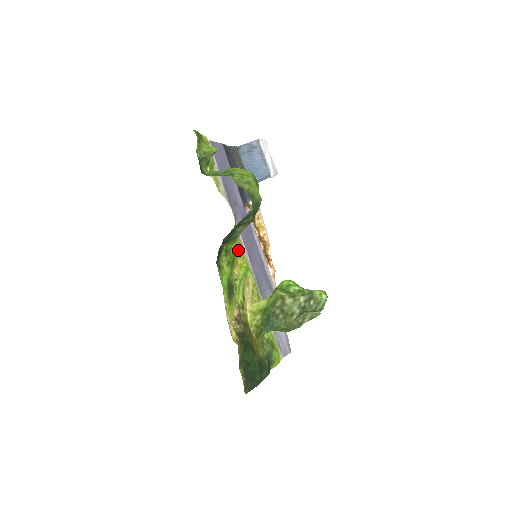
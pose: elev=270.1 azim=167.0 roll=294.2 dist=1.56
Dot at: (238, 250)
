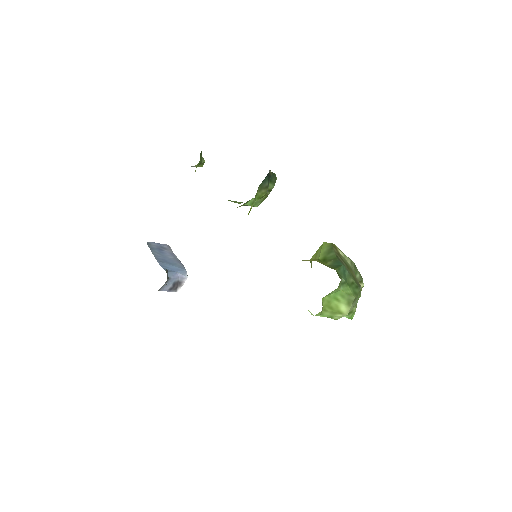
Dot at: occluded
